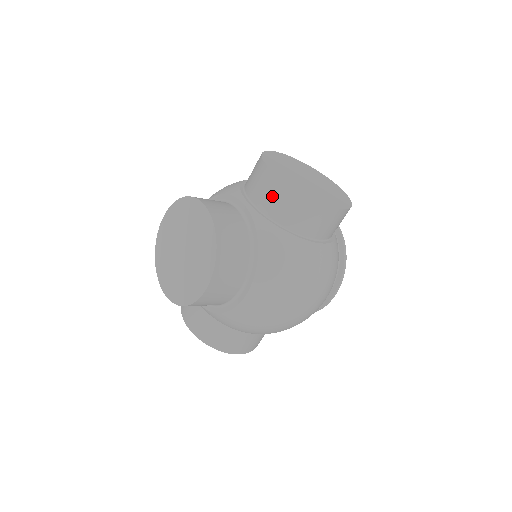
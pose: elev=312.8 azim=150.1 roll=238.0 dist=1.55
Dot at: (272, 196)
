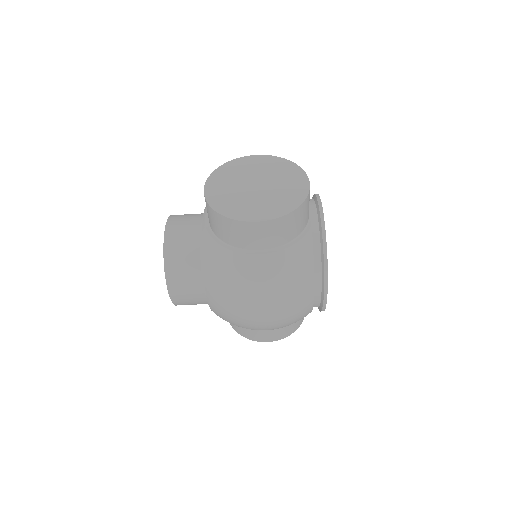
Dot at: (208, 214)
